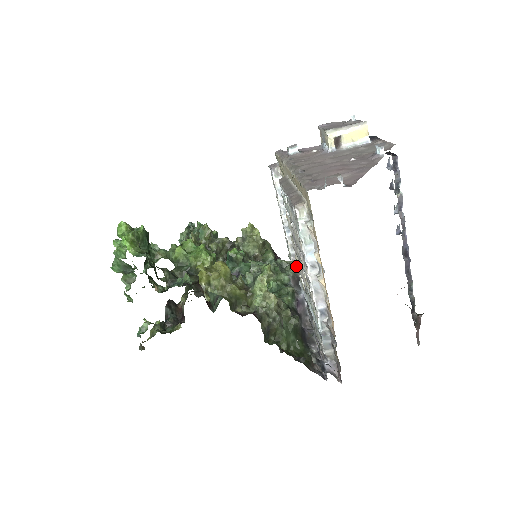
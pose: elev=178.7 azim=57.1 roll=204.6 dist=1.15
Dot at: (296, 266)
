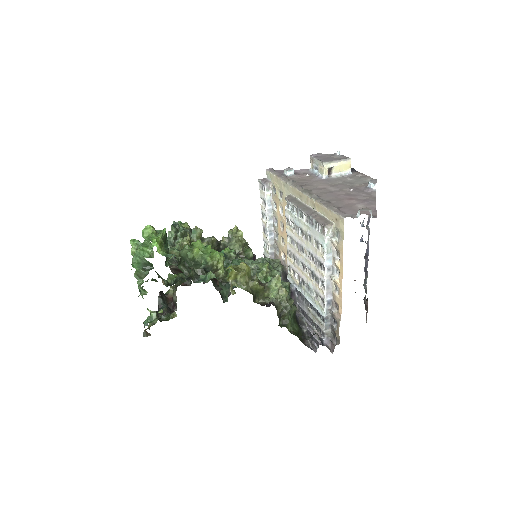
Dot at: (281, 264)
